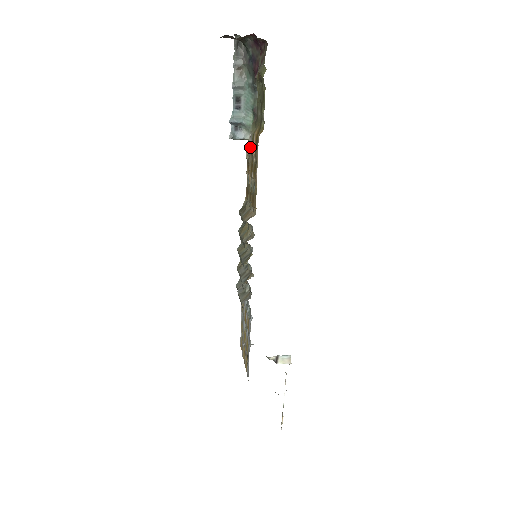
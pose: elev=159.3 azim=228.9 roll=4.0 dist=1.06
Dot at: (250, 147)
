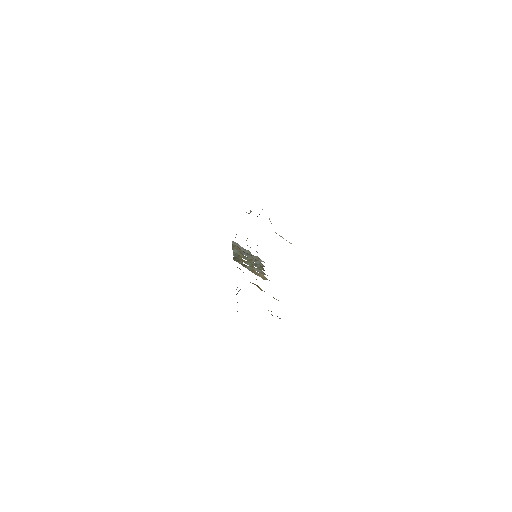
Dot at: occluded
